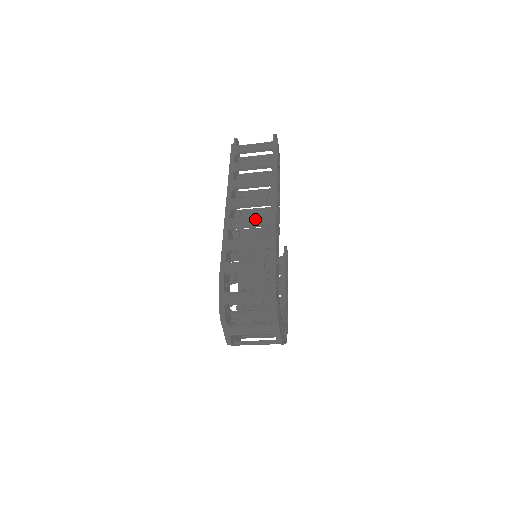
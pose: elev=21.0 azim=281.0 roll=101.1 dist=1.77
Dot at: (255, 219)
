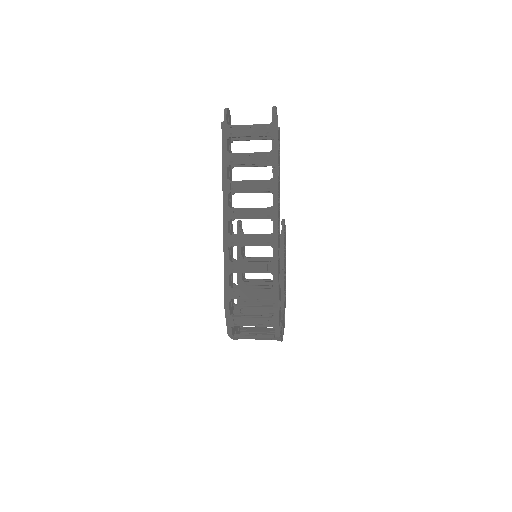
Dot at: (256, 238)
